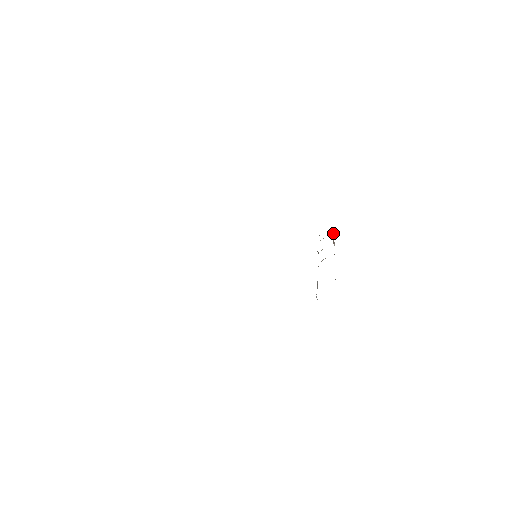
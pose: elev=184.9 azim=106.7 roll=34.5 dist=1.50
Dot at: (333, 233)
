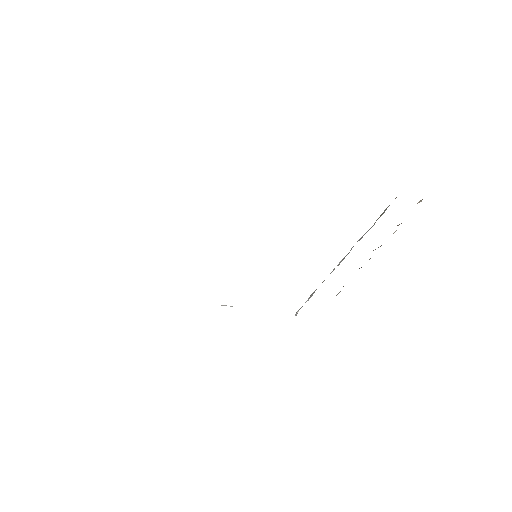
Dot at: occluded
